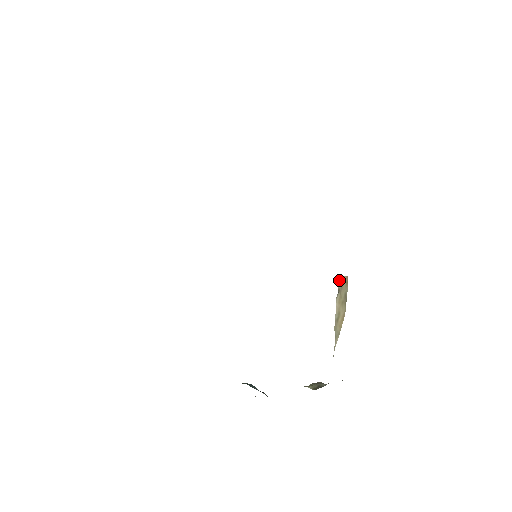
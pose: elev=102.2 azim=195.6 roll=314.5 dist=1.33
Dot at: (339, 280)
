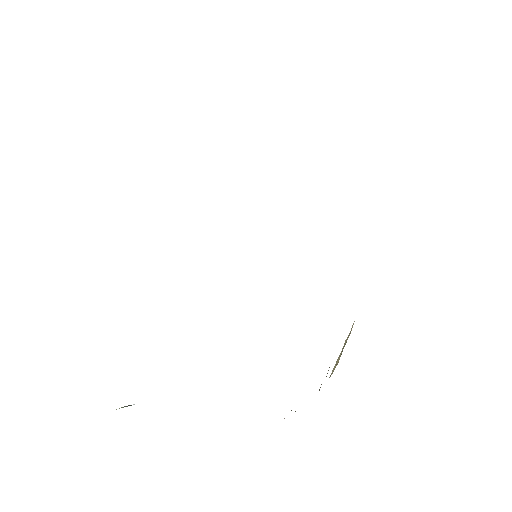
Dot at: (353, 324)
